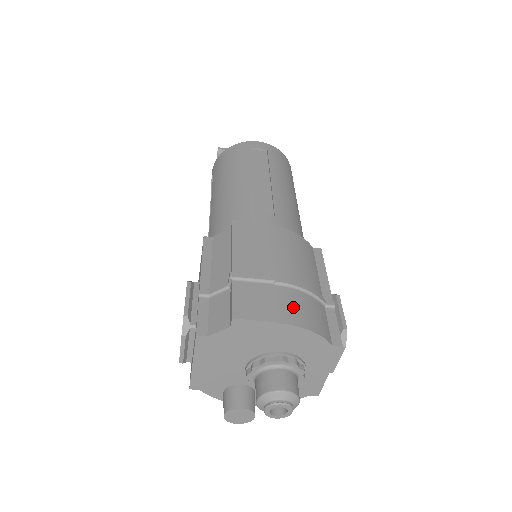
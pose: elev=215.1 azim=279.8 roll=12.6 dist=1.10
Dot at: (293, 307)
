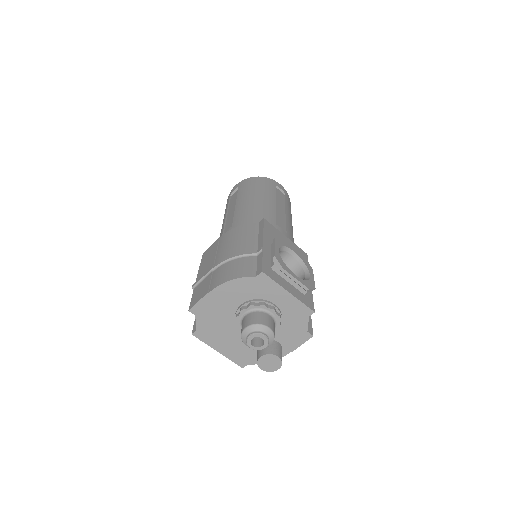
Dot at: (221, 275)
